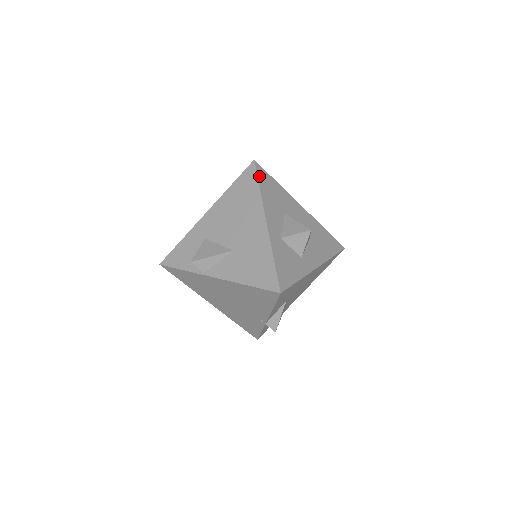
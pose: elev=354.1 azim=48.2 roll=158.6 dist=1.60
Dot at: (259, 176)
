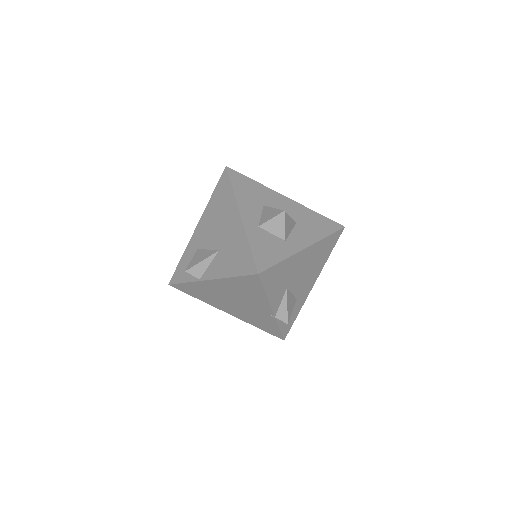
Dot at: (232, 178)
